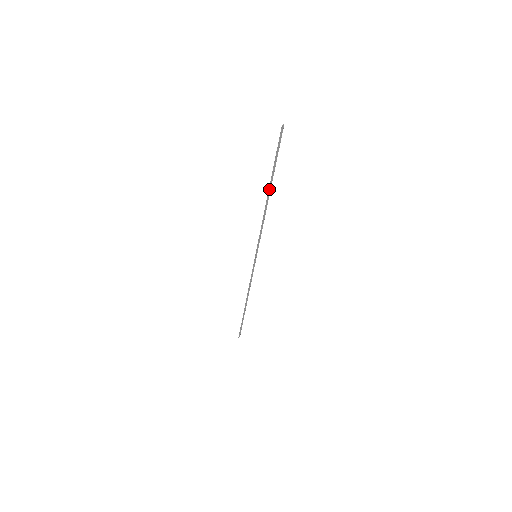
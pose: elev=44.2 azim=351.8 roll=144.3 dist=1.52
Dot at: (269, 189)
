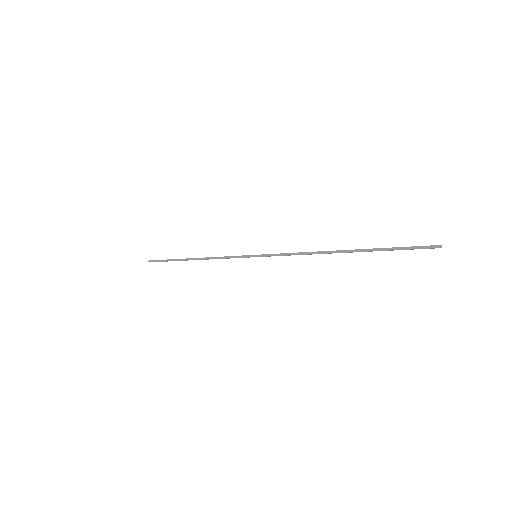
Dot at: (349, 252)
